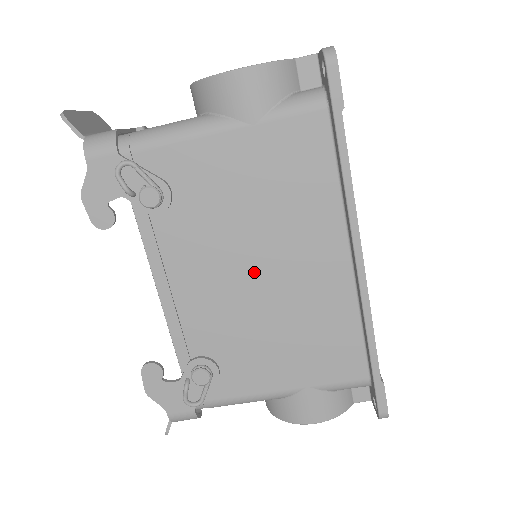
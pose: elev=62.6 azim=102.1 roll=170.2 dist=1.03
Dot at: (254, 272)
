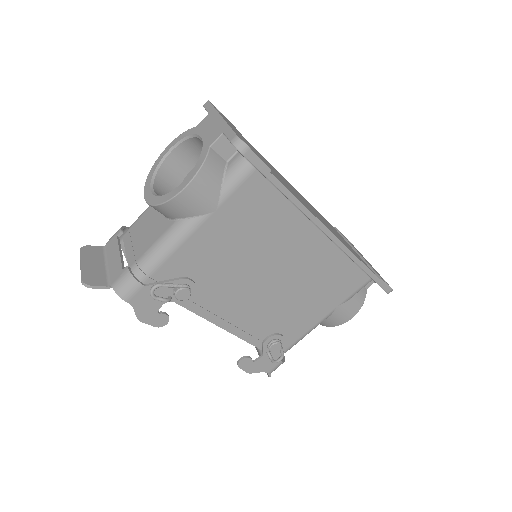
Dot at: (269, 279)
